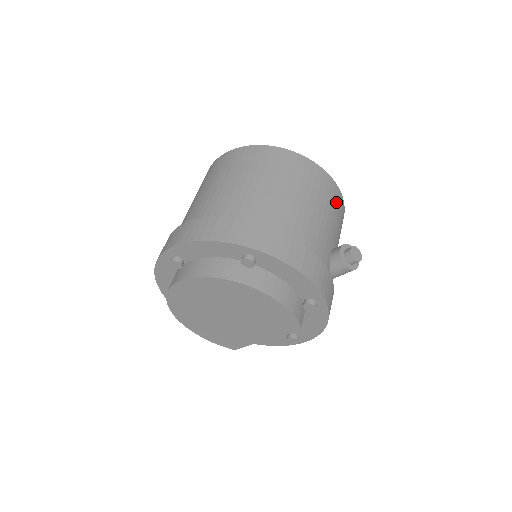
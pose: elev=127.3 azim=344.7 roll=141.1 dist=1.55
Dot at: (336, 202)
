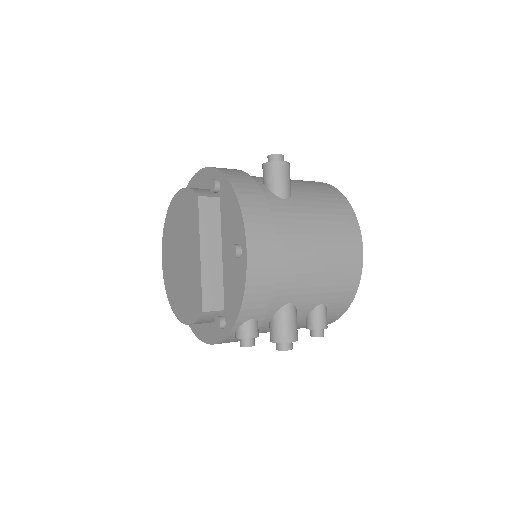
Dot at: occluded
